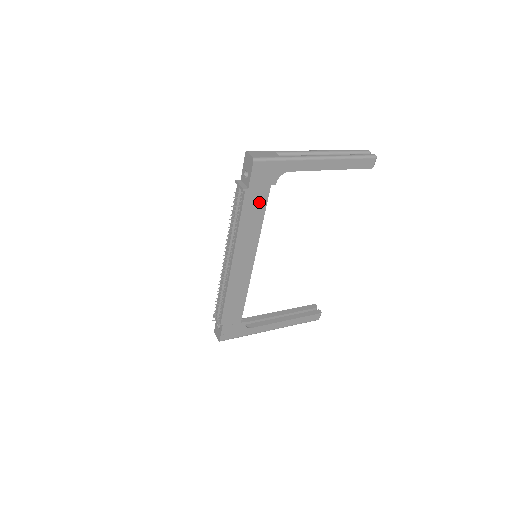
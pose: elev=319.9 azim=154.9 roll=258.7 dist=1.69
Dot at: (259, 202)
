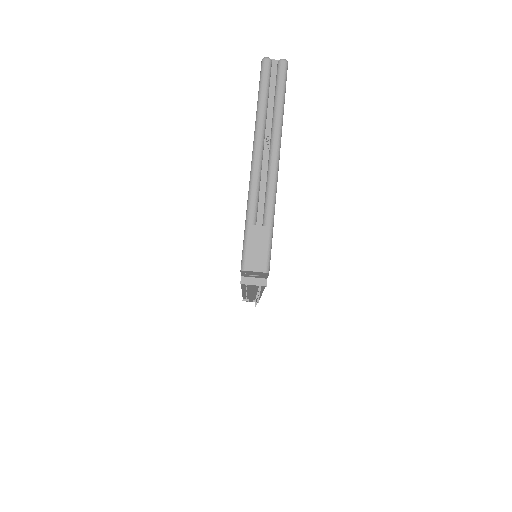
Dot at: occluded
